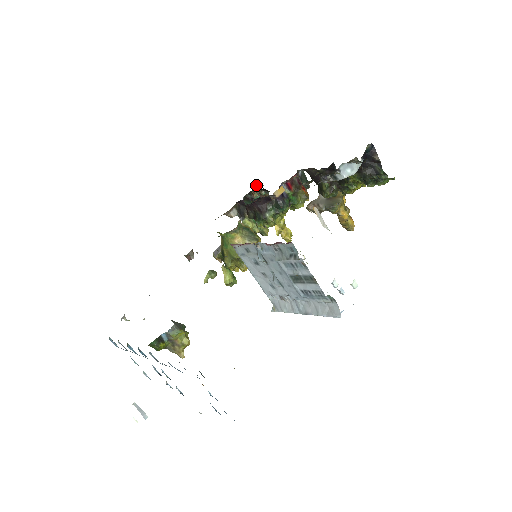
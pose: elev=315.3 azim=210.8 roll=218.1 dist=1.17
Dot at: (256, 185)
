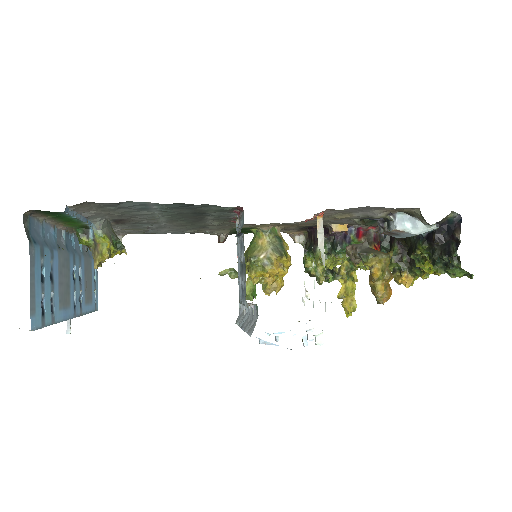
Dot at: occluded
